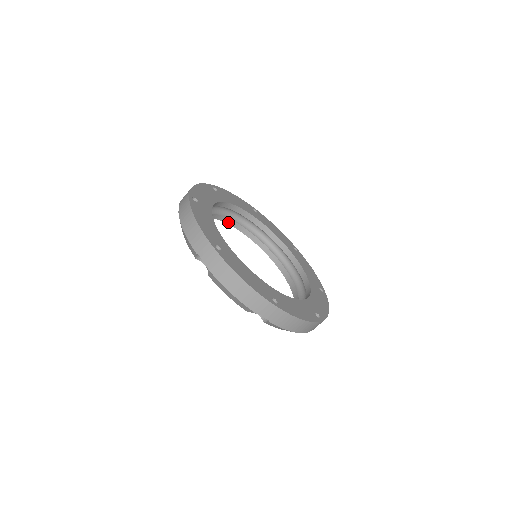
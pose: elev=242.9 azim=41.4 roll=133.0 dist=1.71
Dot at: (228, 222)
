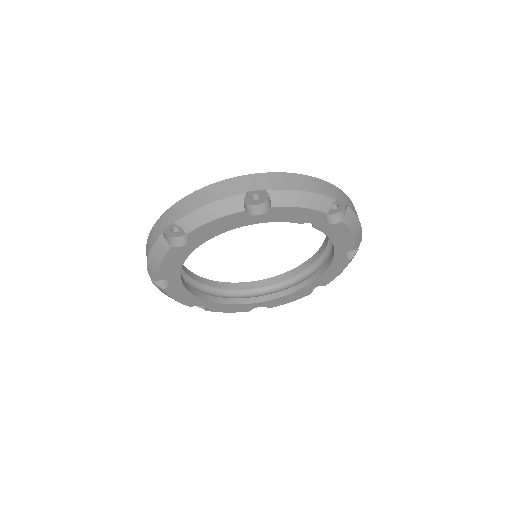
Dot at: (234, 303)
